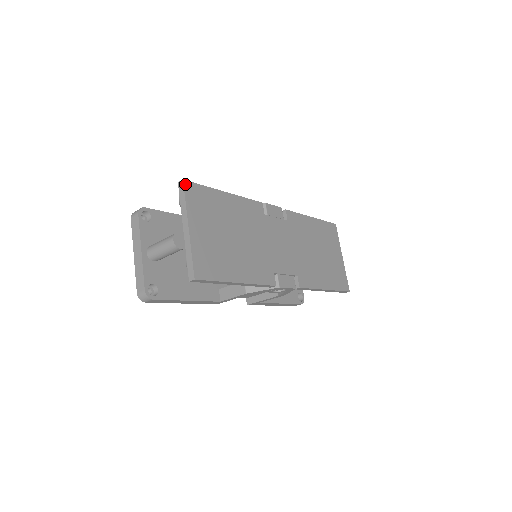
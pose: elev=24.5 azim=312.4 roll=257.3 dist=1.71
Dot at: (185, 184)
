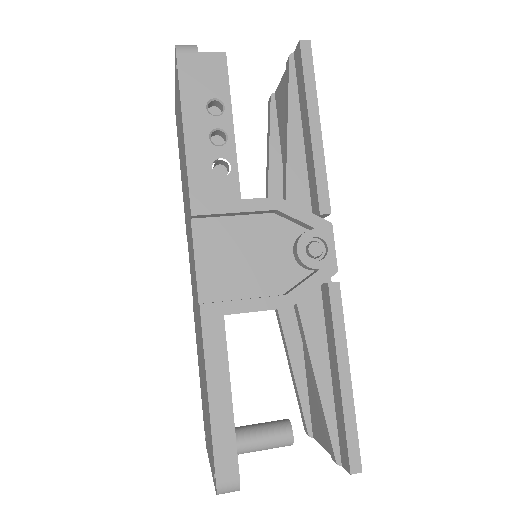
Dot at: (359, 467)
